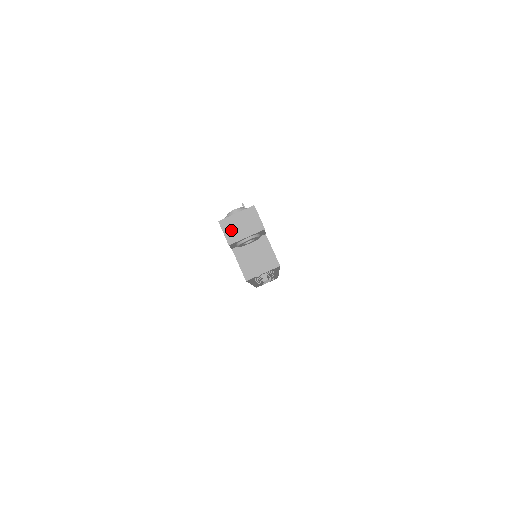
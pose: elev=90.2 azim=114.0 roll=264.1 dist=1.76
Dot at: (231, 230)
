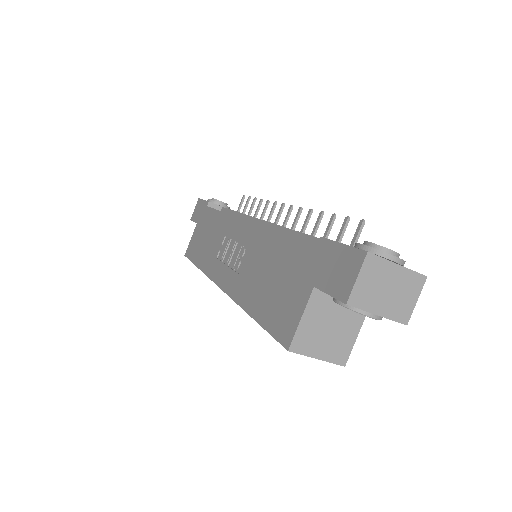
Dot at: (370, 283)
